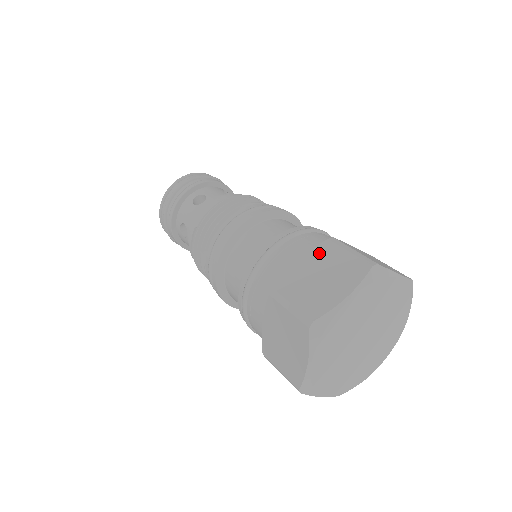
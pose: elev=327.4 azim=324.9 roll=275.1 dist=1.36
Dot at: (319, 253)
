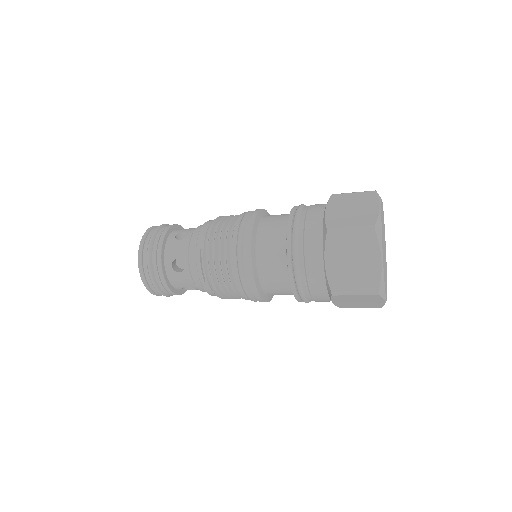
Dot at: (335, 202)
